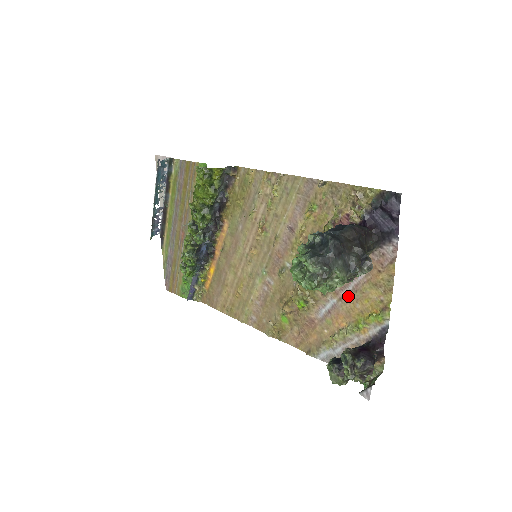
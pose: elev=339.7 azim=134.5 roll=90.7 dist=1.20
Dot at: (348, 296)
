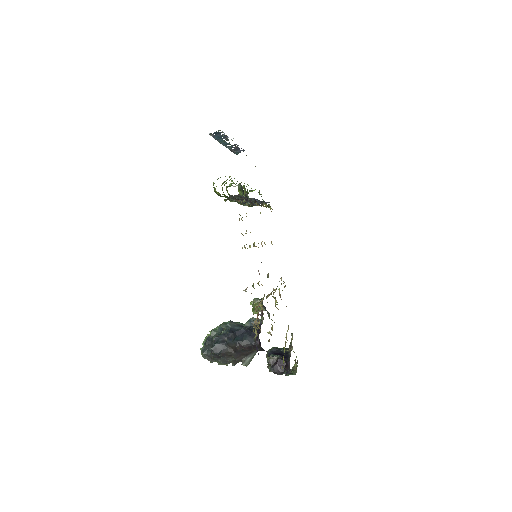
Dot at: occluded
